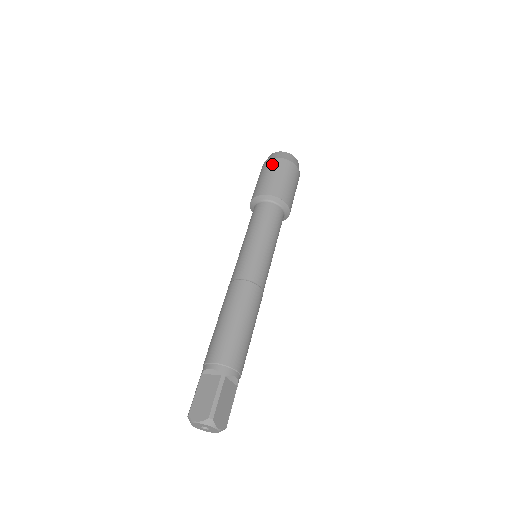
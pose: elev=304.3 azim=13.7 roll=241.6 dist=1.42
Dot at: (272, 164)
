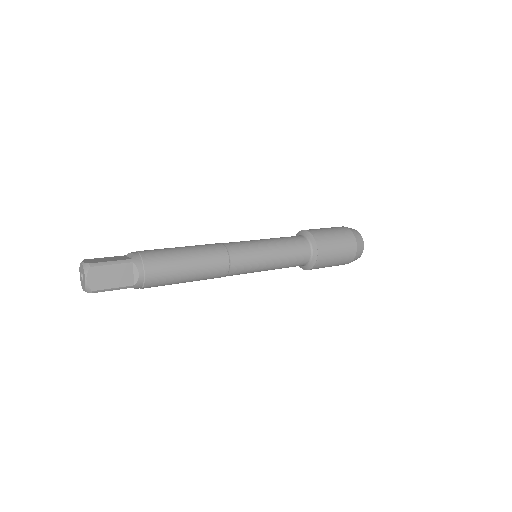
Dot at: (338, 227)
